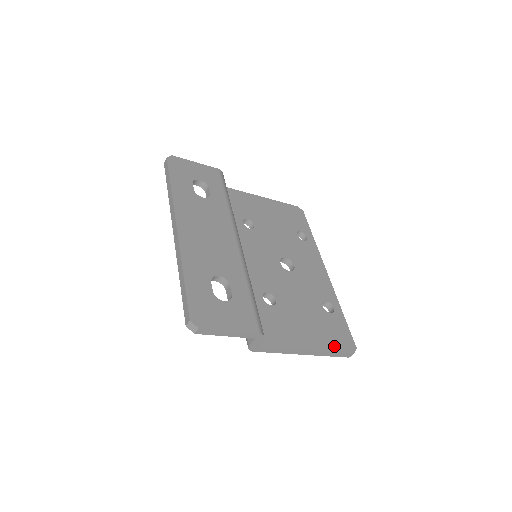
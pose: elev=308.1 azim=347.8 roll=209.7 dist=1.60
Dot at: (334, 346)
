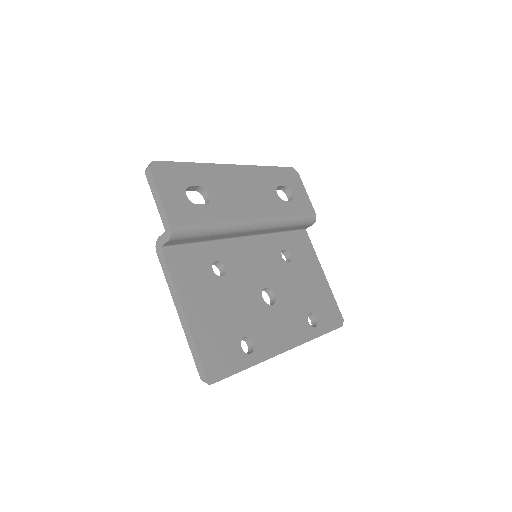
Dot at: (203, 347)
